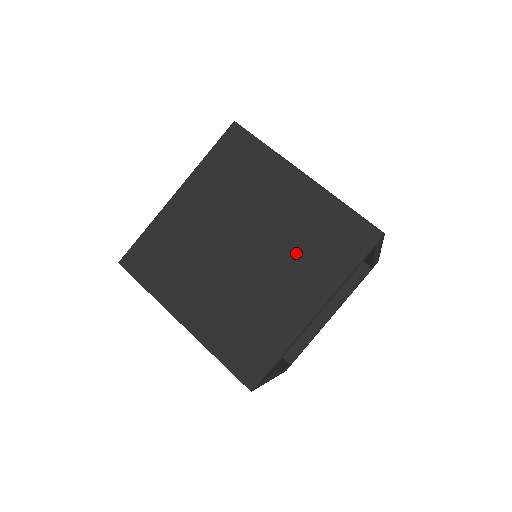
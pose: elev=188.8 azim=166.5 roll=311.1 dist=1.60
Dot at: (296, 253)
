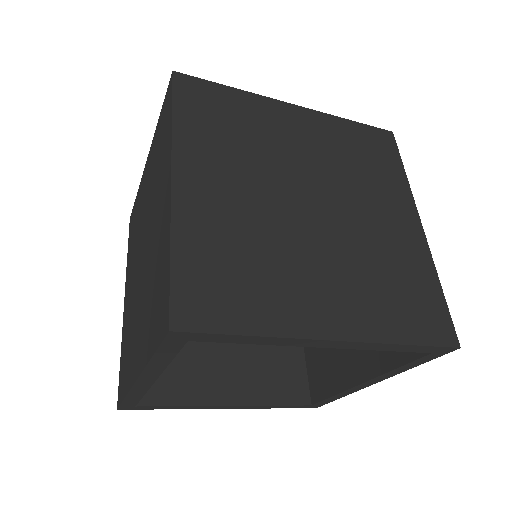
Dot at: (147, 290)
